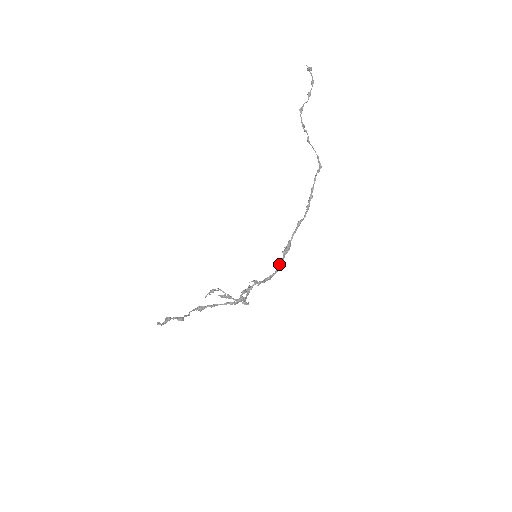
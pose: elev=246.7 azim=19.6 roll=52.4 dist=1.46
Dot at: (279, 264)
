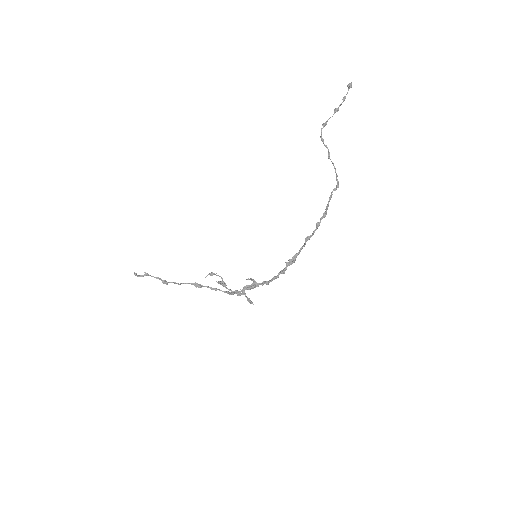
Dot at: (279, 272)
